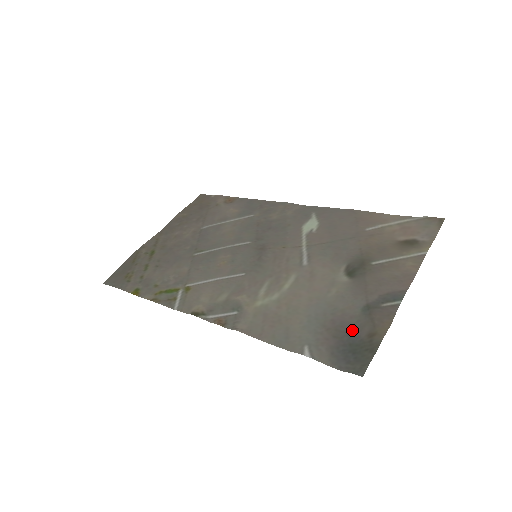
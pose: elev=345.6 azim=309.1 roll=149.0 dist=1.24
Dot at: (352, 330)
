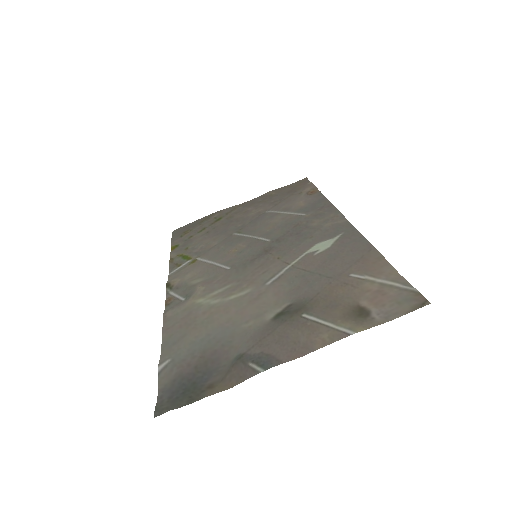
Dot at: (213, 371)
